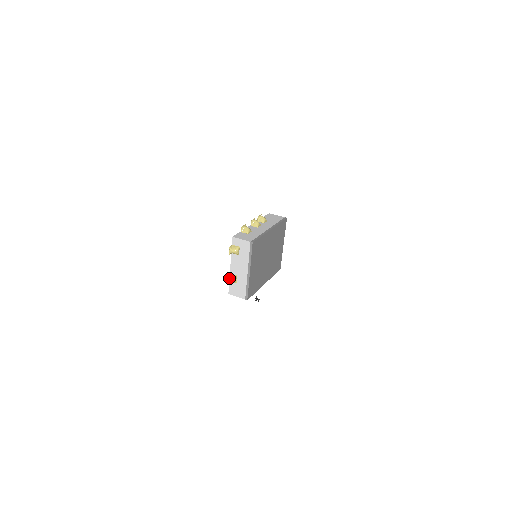
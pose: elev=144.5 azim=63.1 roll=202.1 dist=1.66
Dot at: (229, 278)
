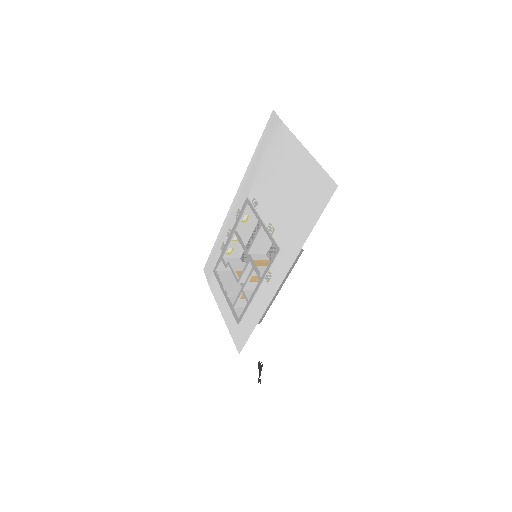
Dot at: (273, 225)
